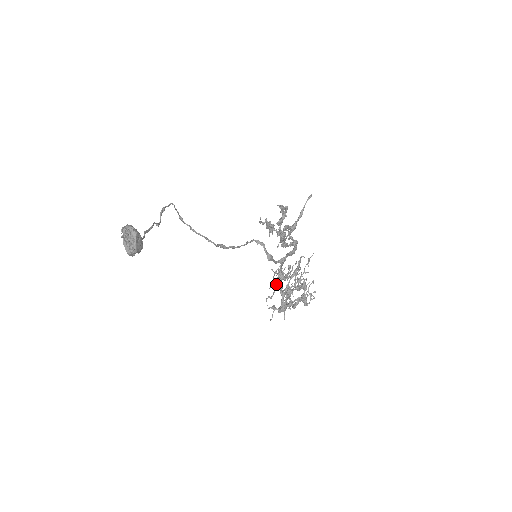
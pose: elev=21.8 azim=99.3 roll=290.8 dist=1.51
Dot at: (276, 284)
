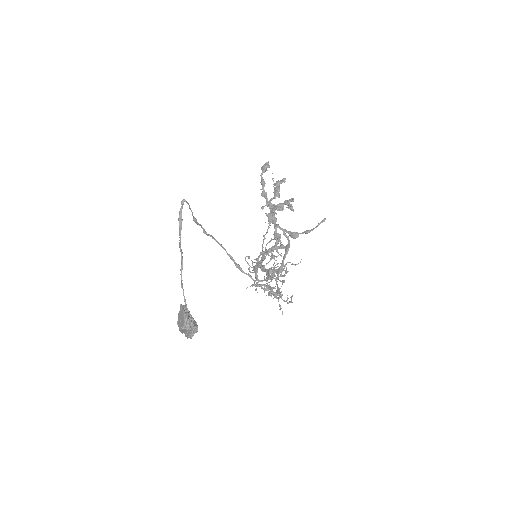
Dot at: occluded
